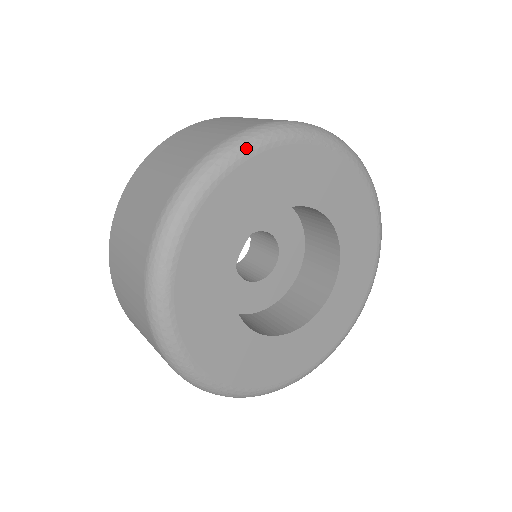
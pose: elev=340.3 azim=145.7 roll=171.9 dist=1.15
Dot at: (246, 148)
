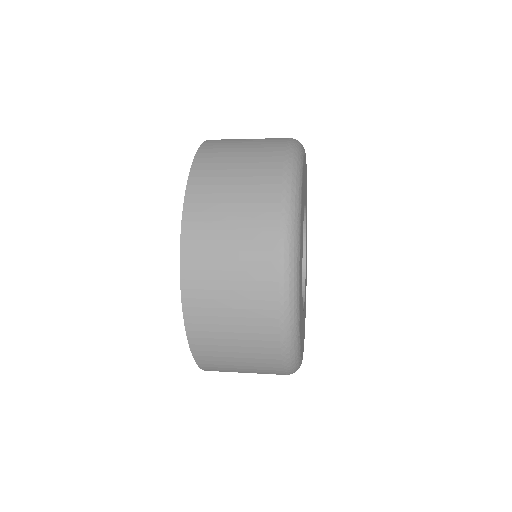
Dot at: occluded
